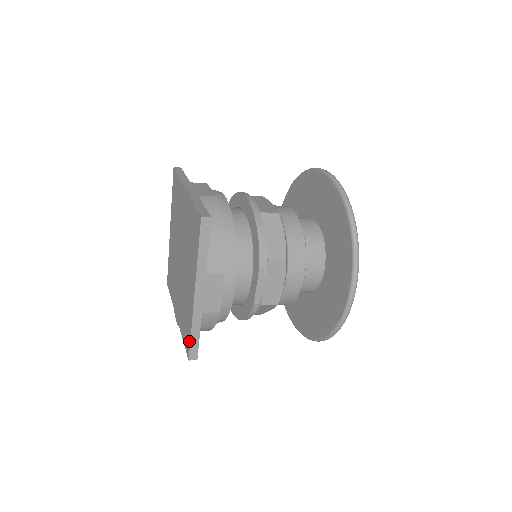
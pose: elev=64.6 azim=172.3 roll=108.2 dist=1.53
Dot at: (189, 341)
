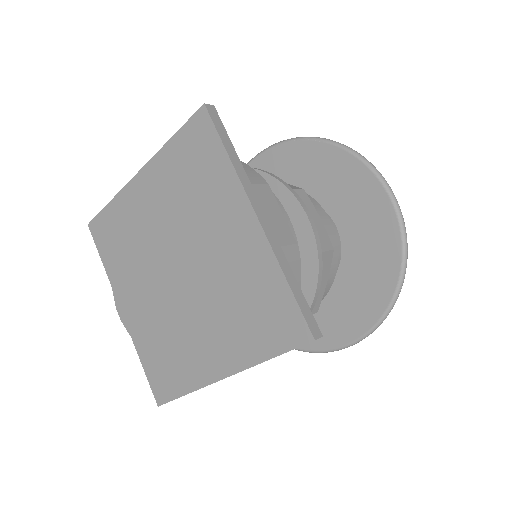
Dot at: (172, 395)
